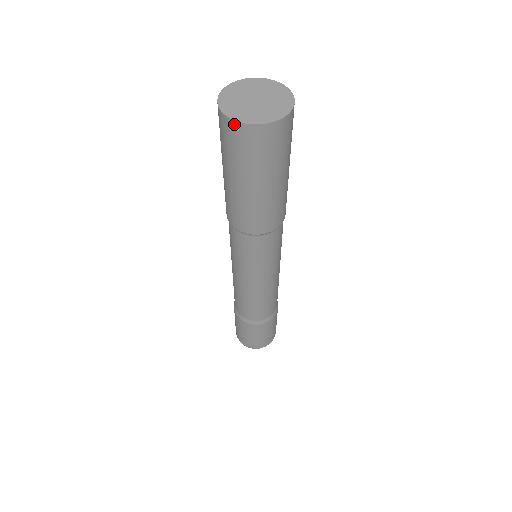
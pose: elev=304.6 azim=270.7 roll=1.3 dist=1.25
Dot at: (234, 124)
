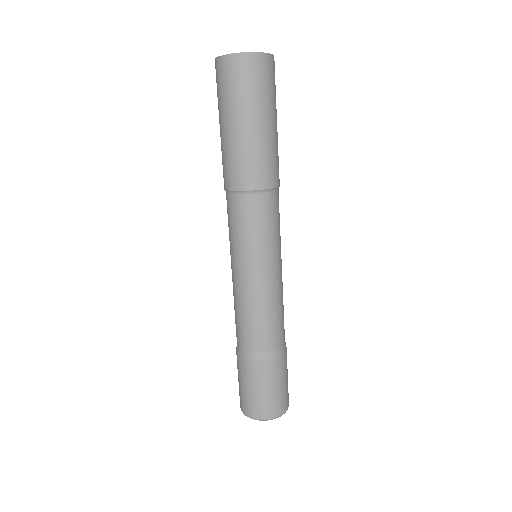
Dot at: (228, 58)
